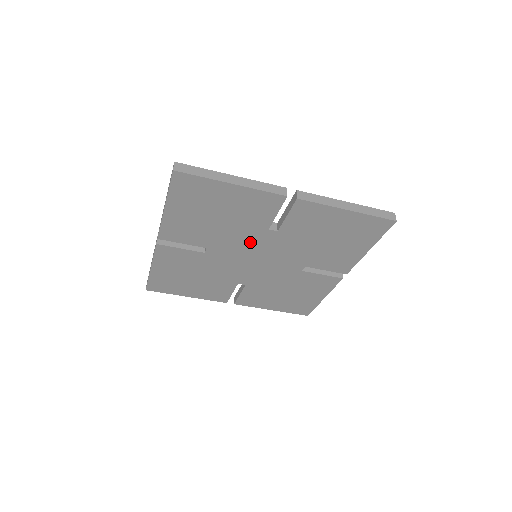
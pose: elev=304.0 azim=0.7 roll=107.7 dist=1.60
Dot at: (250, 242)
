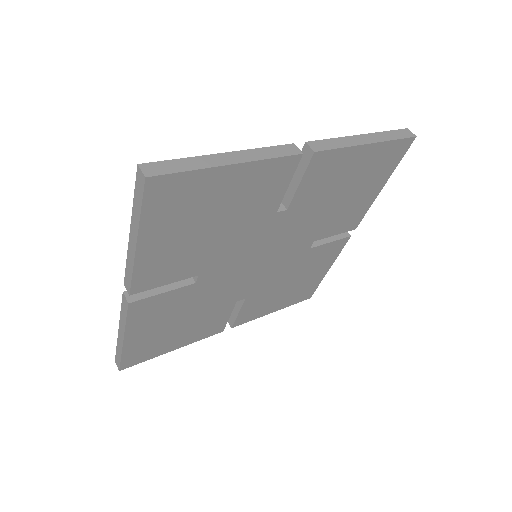
Dot at: (253, 241)
